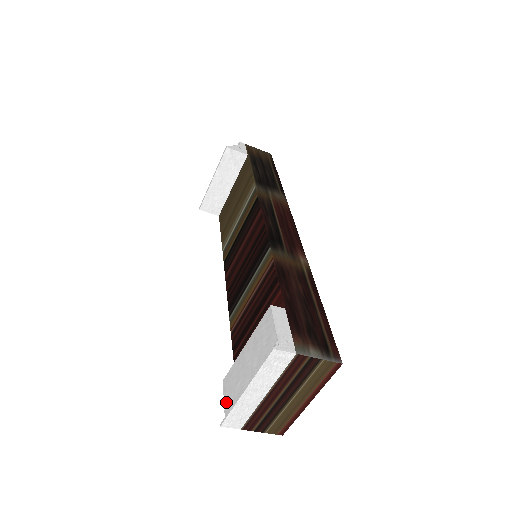
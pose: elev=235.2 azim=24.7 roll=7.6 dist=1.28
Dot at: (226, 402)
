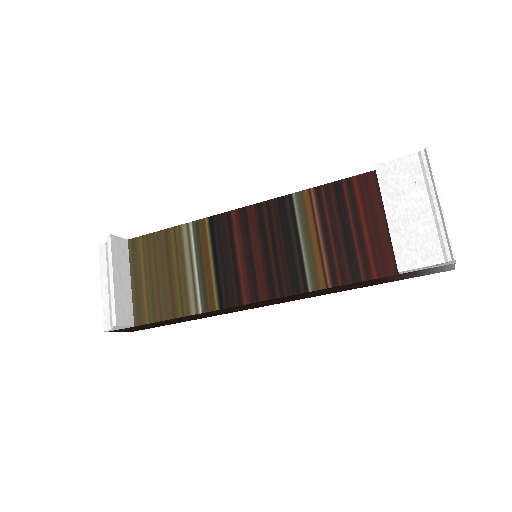
Dot at: (428, 260)
